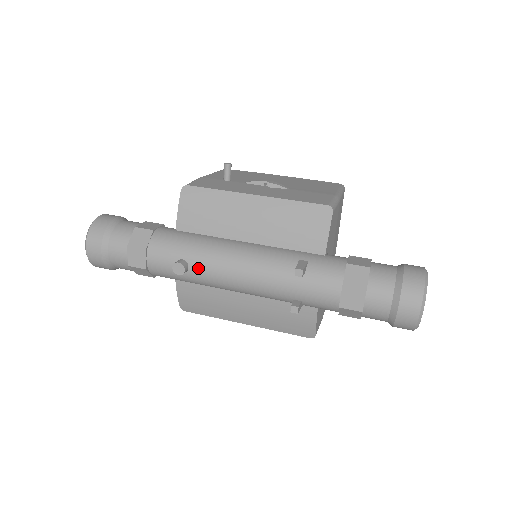
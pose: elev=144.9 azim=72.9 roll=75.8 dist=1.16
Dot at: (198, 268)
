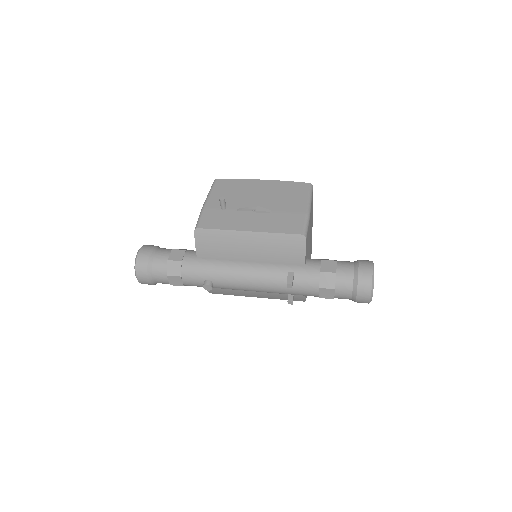
Dot at: (220, 284)
